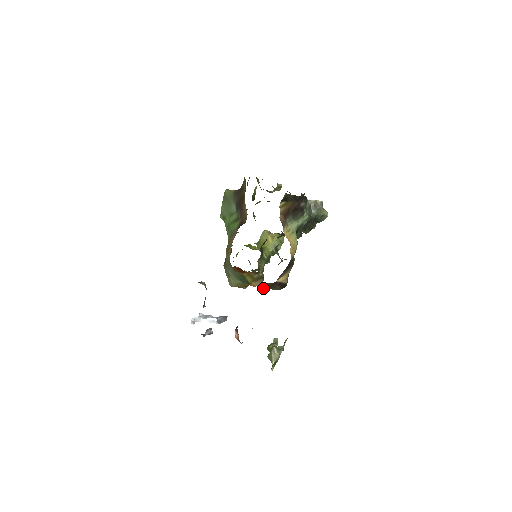
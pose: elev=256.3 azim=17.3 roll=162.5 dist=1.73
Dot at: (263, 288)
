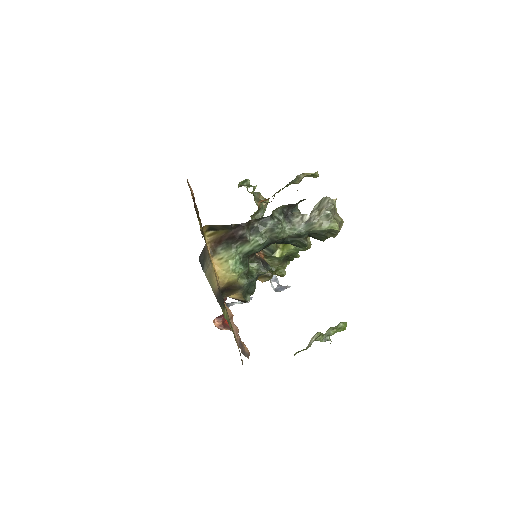
Dot at: occluded
